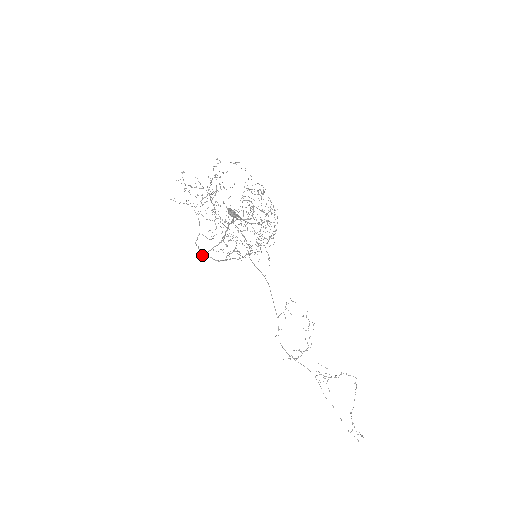
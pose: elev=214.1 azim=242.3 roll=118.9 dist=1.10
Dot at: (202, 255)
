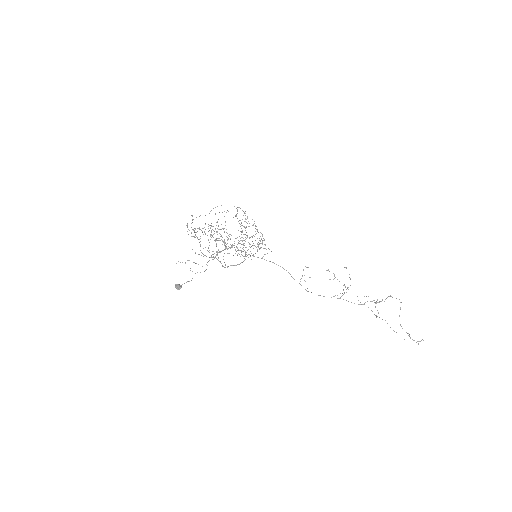
Dot at: (225, 267)
